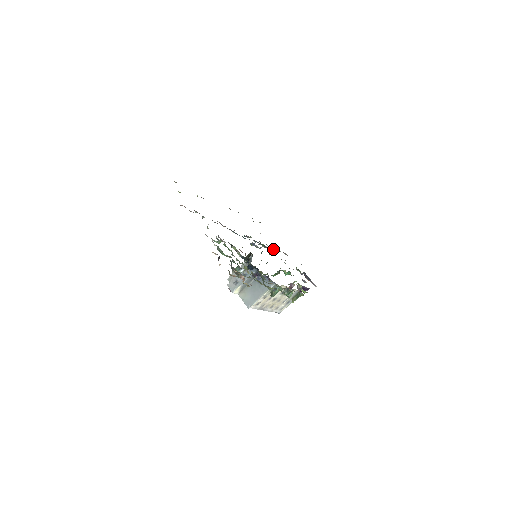
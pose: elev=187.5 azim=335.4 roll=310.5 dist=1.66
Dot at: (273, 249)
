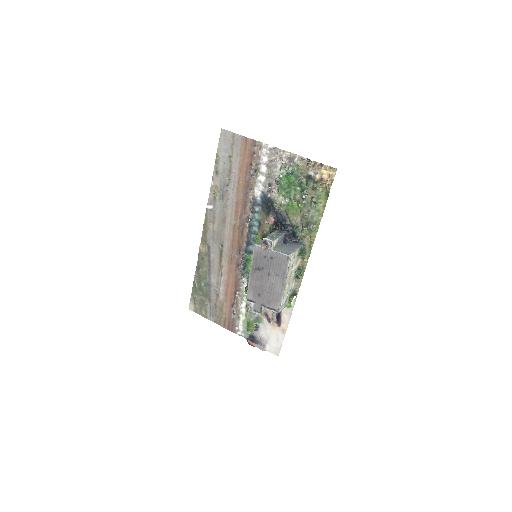
Dot at: (242, 286)
